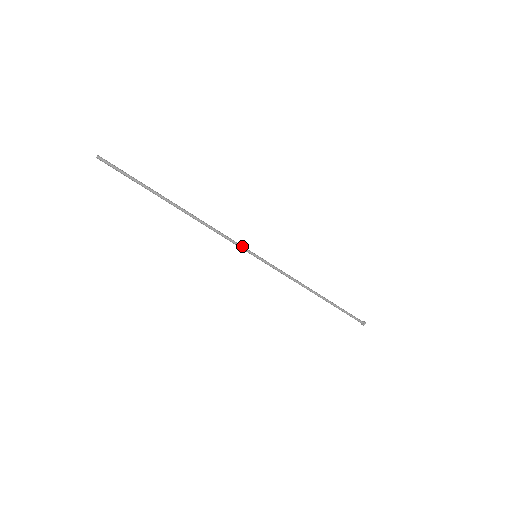
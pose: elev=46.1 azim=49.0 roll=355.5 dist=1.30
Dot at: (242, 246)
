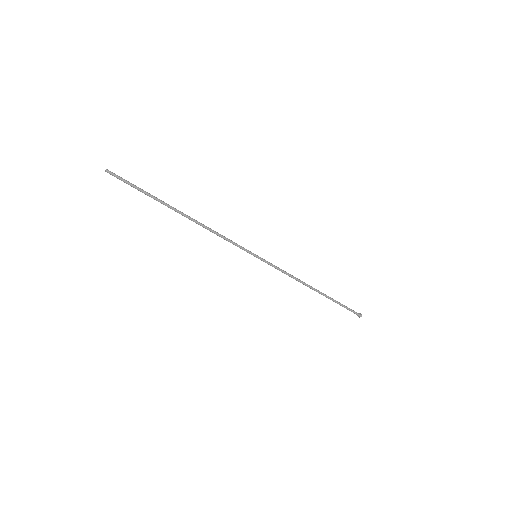
Dot at: (242, 247)
